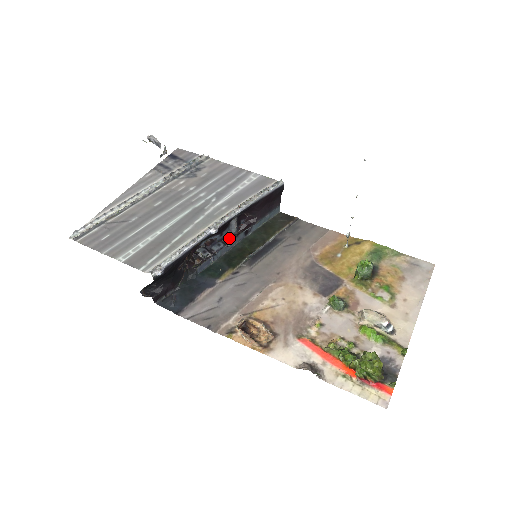
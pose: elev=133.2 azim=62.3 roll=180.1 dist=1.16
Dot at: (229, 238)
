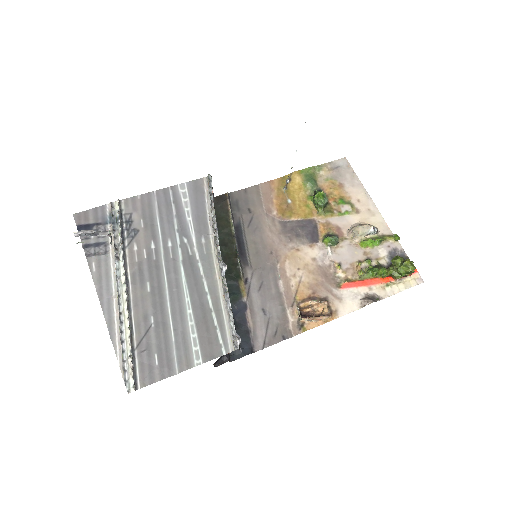
Dot at: occluded
